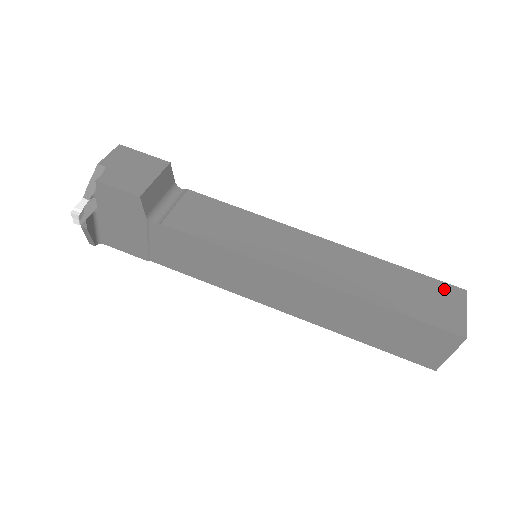
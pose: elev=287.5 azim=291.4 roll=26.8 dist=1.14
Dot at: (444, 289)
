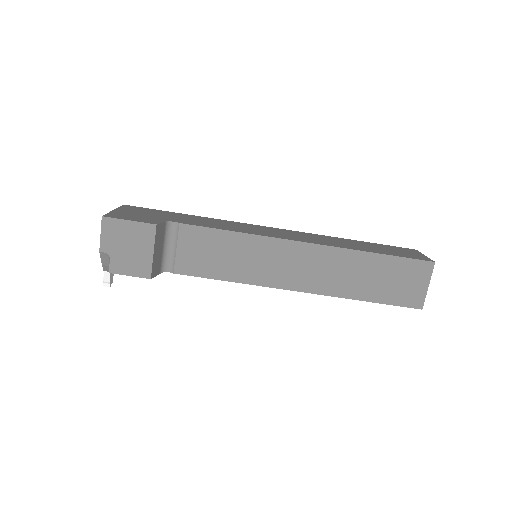
Dot at: (414, 267)
